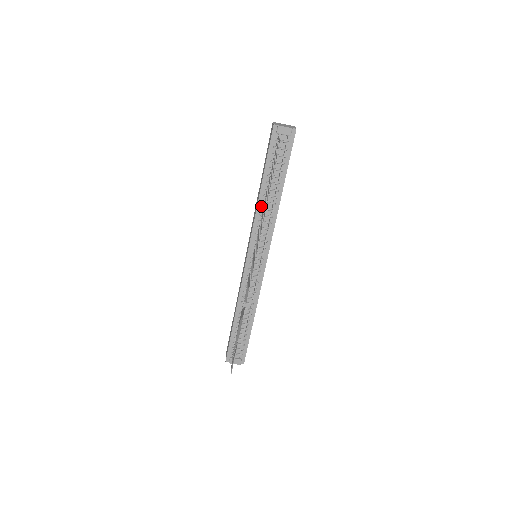
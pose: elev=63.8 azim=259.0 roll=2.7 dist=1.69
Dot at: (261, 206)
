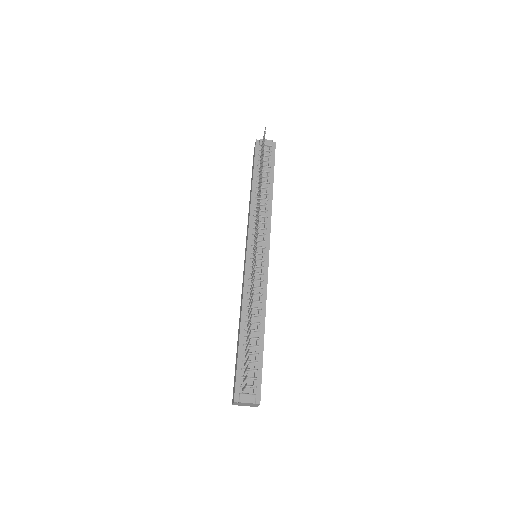
Dot at: (255, 202)
